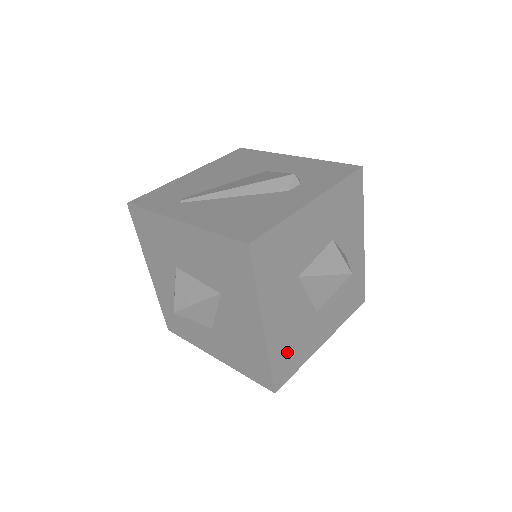
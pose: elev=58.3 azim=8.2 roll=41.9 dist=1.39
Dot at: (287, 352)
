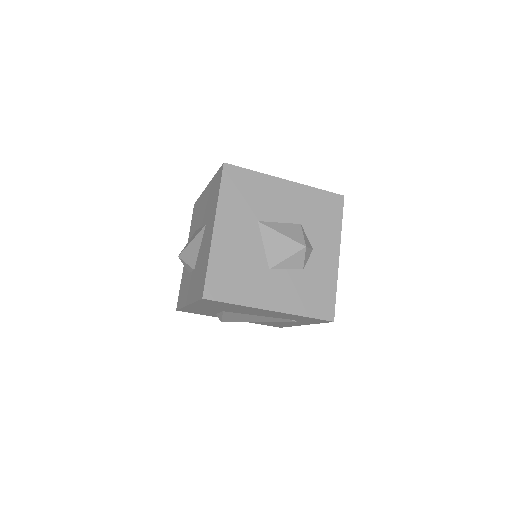
Dot at: (228, 273)
